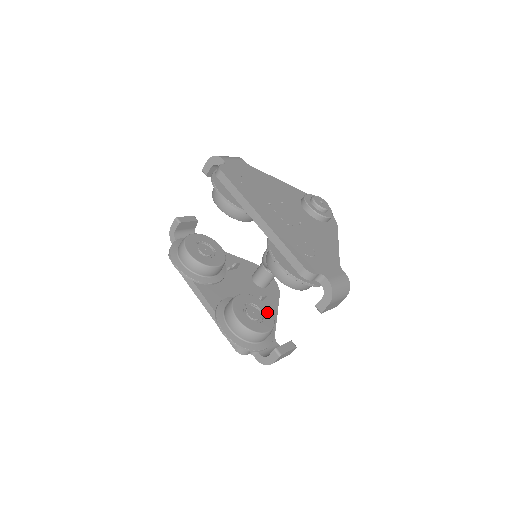
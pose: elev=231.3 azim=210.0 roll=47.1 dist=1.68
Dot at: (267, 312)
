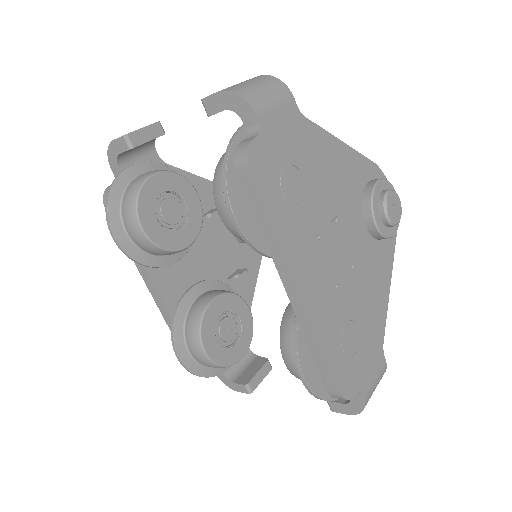
Dot at: (246, 320)
